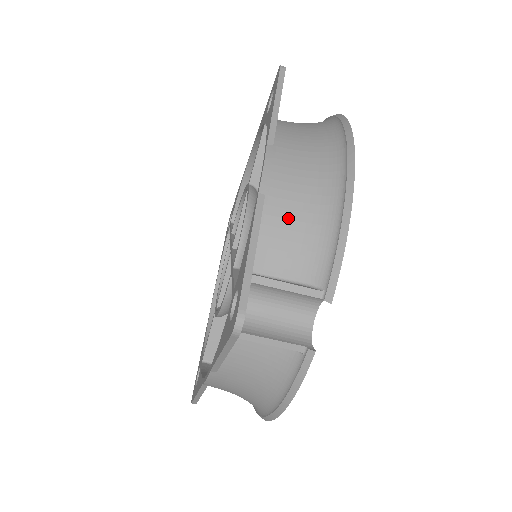
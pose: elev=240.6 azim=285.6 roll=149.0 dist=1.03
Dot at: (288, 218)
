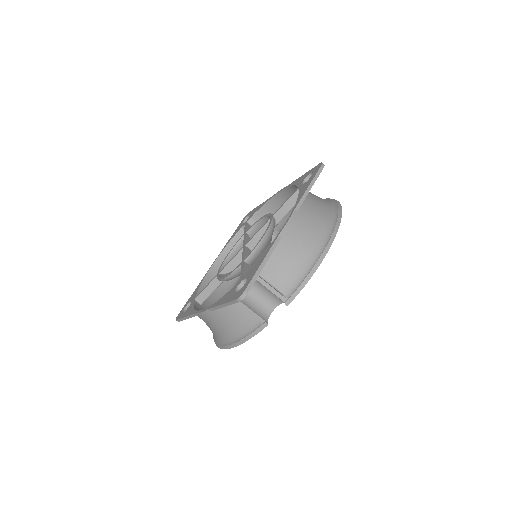
Dot at: (287, 255)
